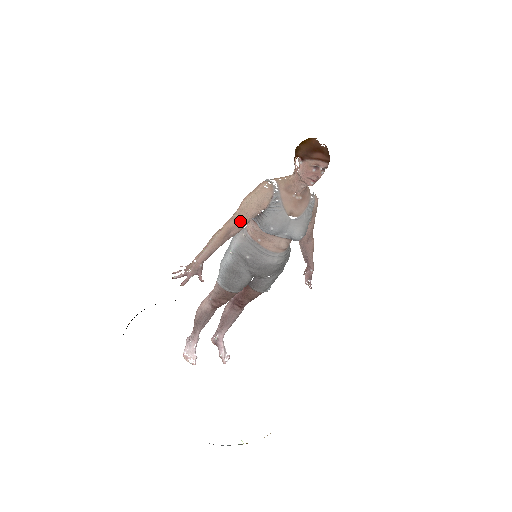
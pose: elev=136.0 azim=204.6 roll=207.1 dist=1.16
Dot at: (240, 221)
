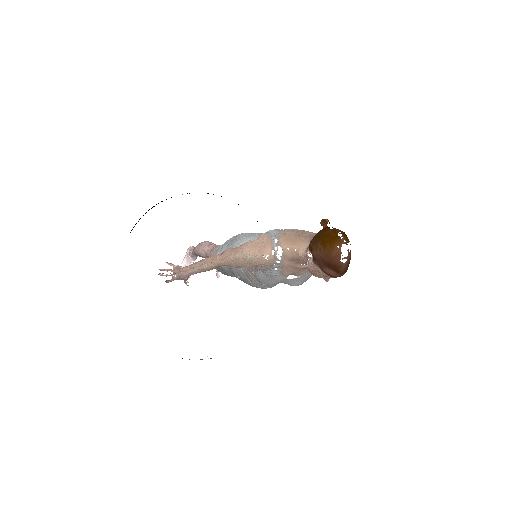
Dot at: (233, 266)
